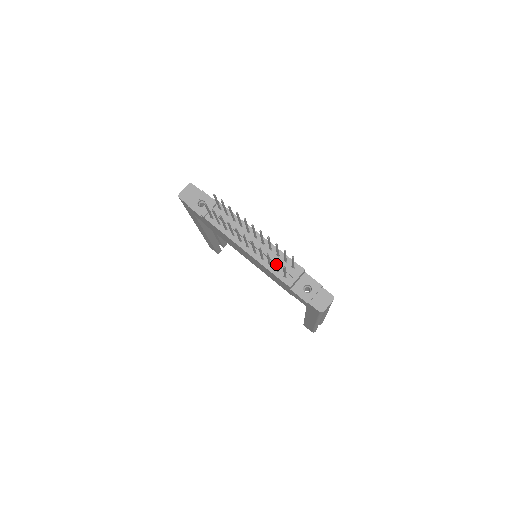
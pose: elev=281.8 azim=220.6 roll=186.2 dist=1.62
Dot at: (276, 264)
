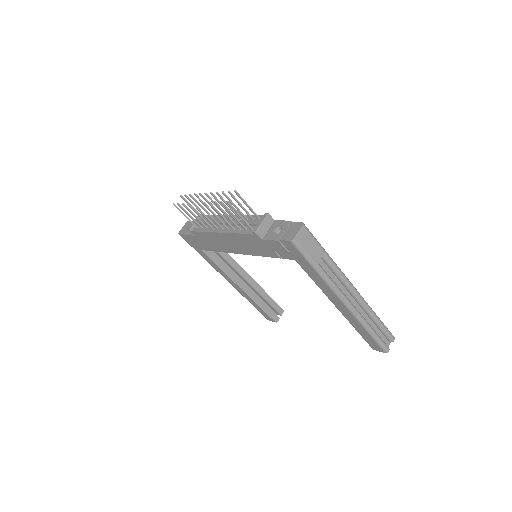
Dot at: (227, 210)
